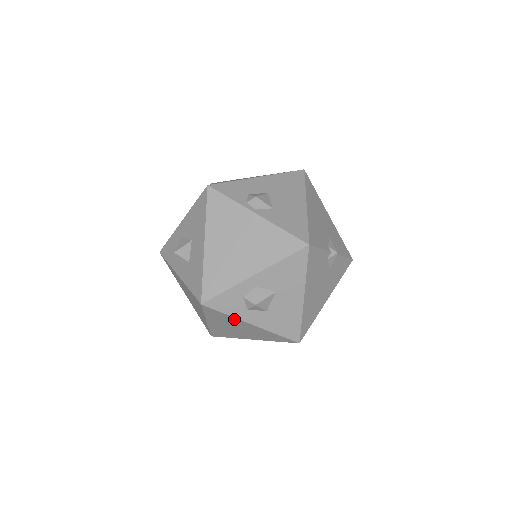
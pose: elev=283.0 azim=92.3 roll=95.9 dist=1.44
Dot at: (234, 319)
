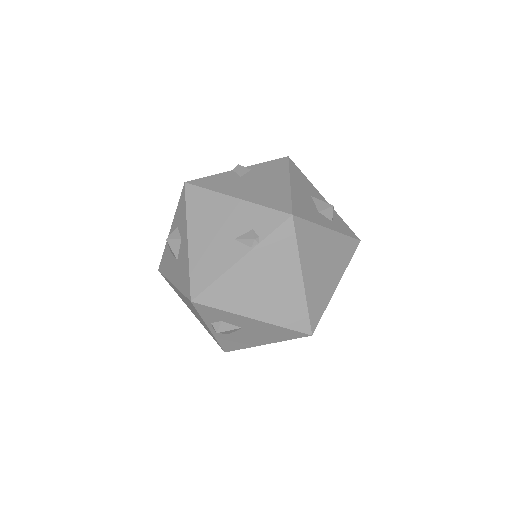
Dot at: occluded
